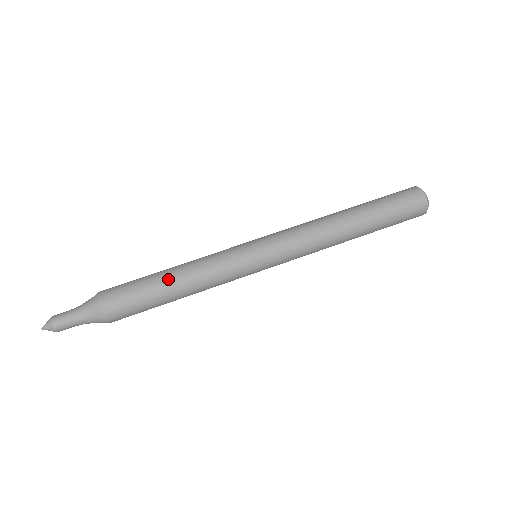
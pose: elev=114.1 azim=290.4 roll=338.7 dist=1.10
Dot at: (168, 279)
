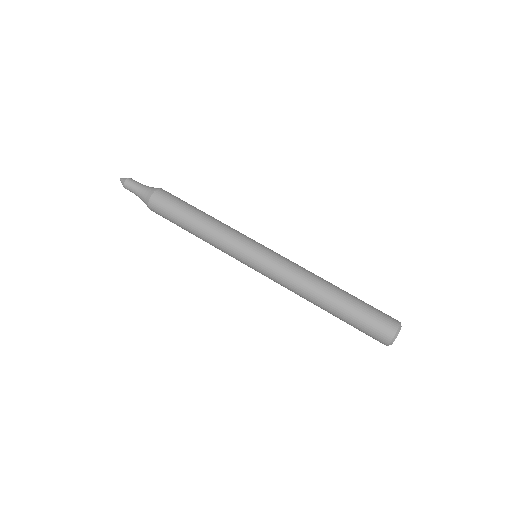
Dot at: (193, 220)
